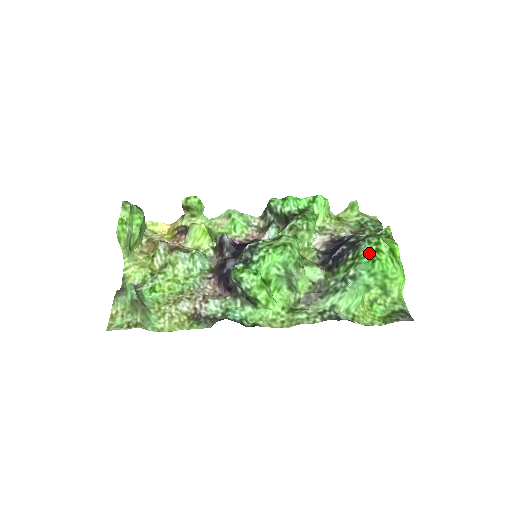
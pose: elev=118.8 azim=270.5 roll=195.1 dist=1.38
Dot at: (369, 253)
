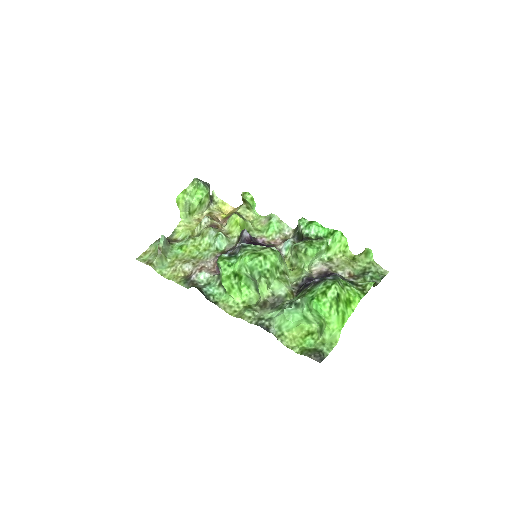
Dot at: (316, 291)
